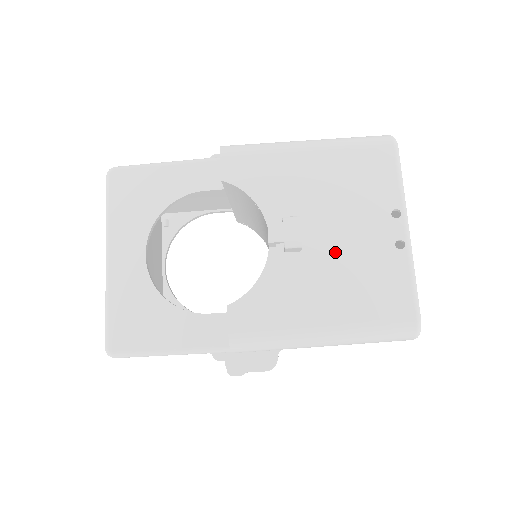
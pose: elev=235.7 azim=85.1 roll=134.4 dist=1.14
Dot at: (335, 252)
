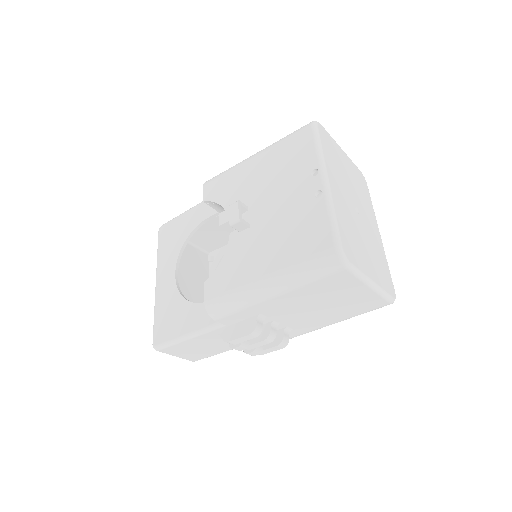
Dot at: (272, 219)
